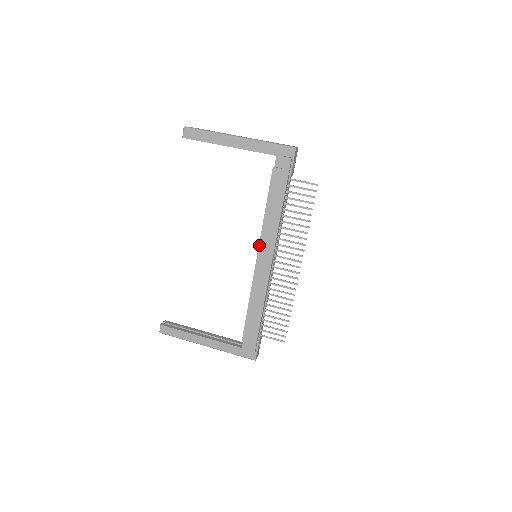
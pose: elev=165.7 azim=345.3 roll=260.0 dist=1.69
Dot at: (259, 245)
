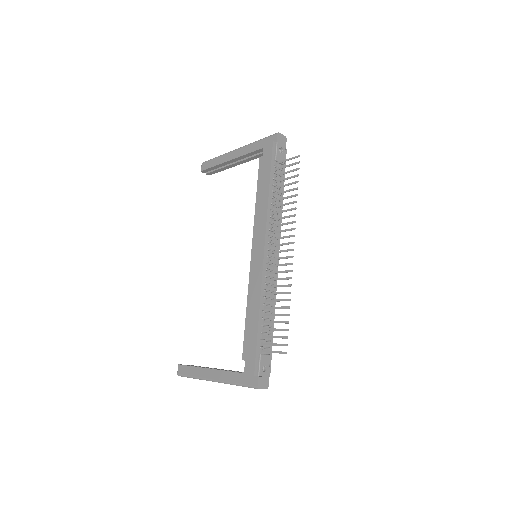
Dot at: (253, 238)
